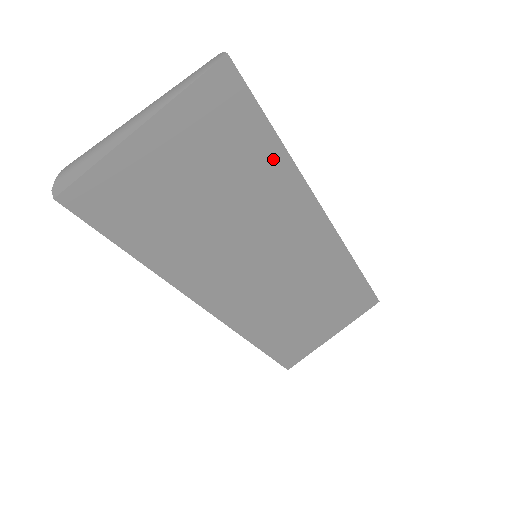
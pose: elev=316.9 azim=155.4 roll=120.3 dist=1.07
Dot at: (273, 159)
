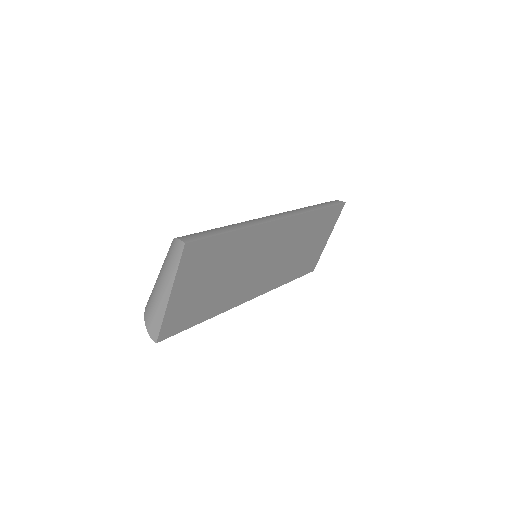
Dot at: (235, 238)
